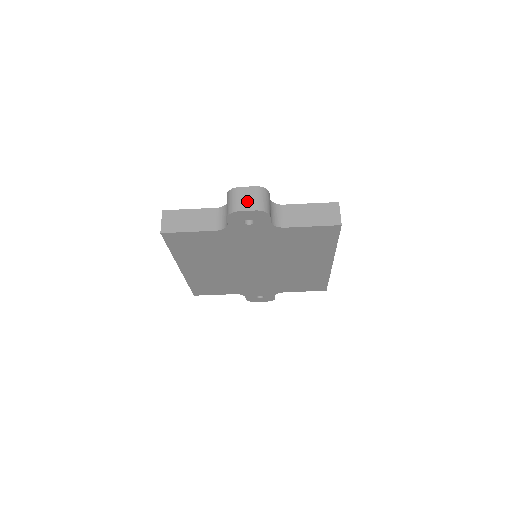
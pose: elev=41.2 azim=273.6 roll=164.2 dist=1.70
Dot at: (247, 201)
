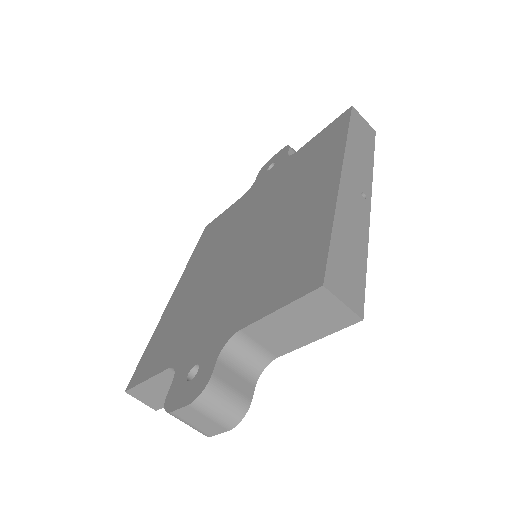
Dot at: (204, 425)
